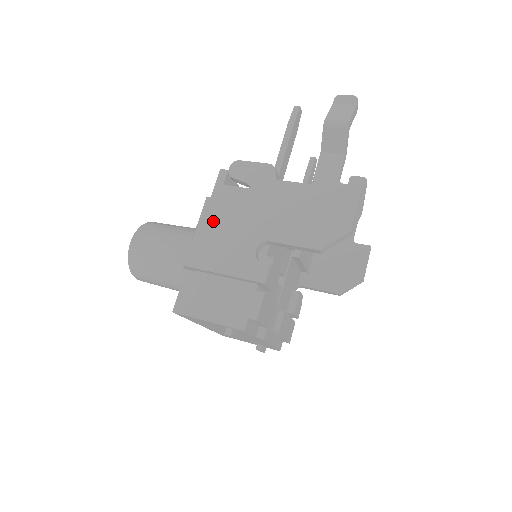
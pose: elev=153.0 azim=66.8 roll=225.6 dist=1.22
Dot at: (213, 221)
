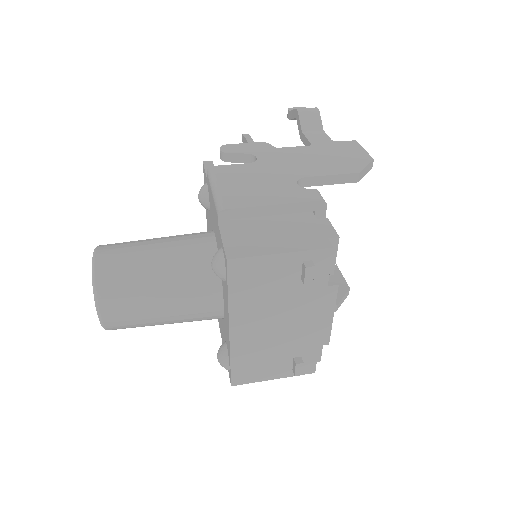
Dot at: (231, 177)
